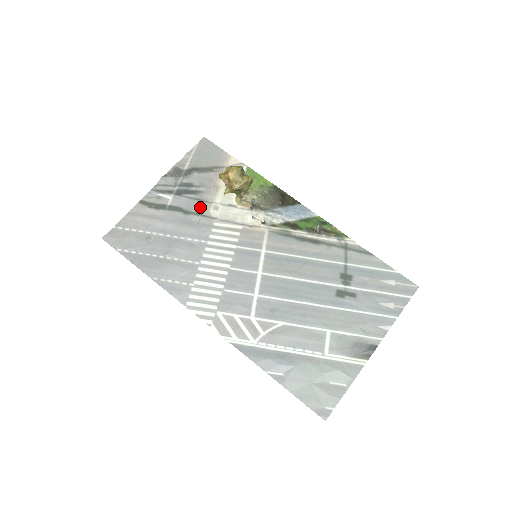
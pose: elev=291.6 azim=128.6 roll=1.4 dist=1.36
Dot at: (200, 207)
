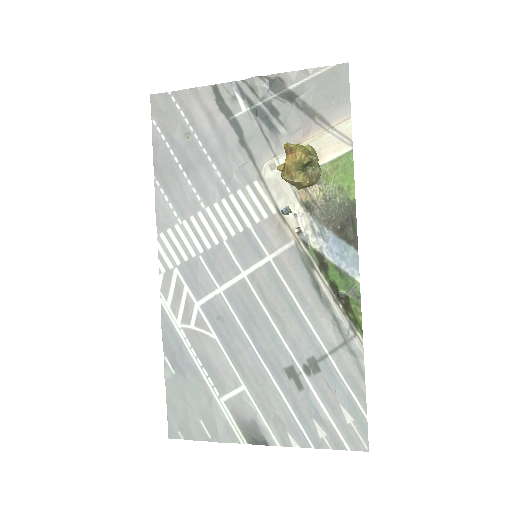
Dot at: (260, 149)
